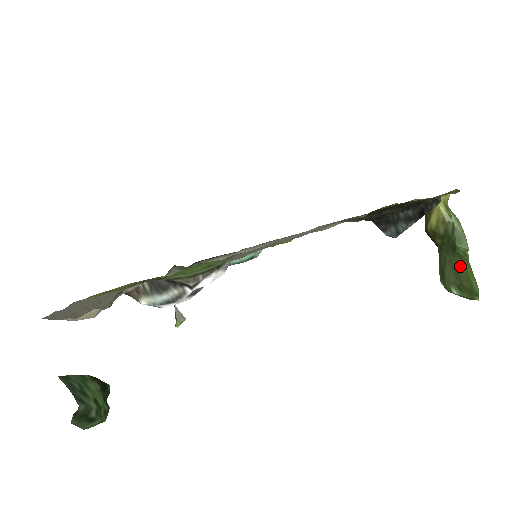
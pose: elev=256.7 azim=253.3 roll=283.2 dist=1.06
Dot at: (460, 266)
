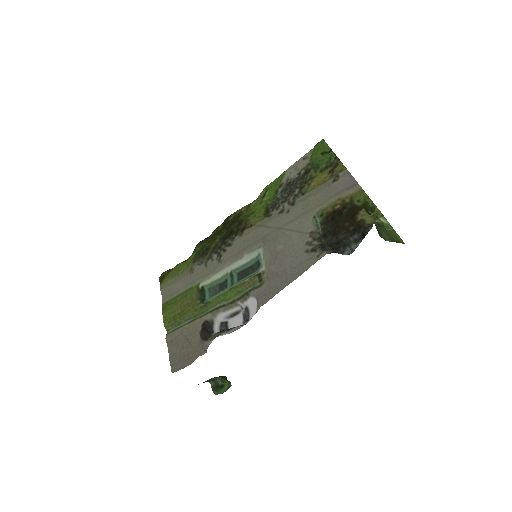
Dot at: (390, 233)
